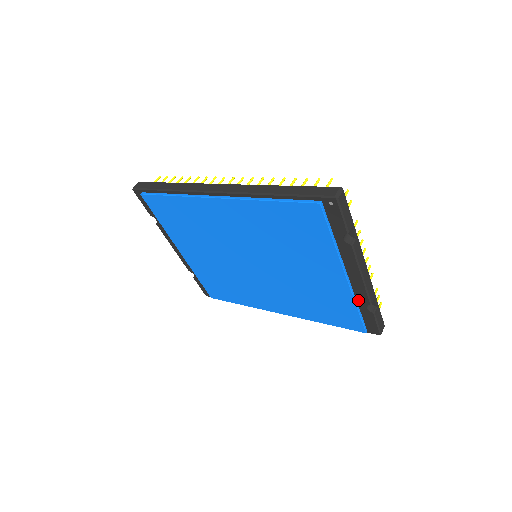
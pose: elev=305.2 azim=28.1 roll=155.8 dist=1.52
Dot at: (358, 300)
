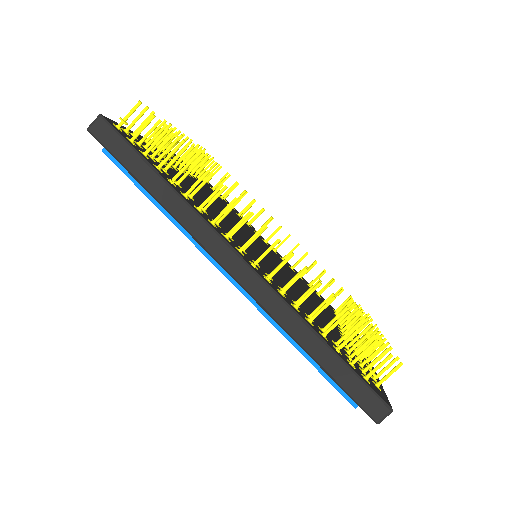
Dot at: occluded
